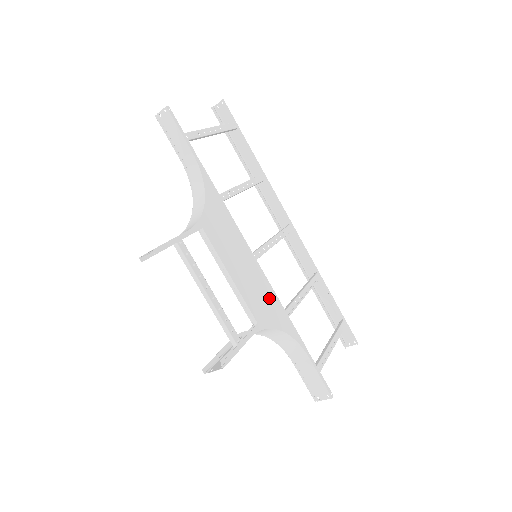
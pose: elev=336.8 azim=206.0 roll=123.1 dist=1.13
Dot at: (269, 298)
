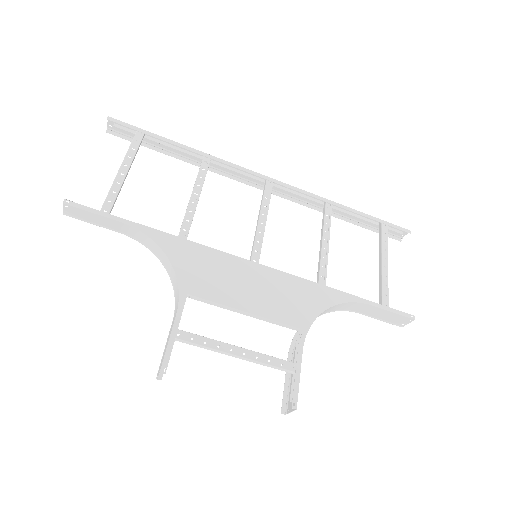
Dot at: (295, 289)
